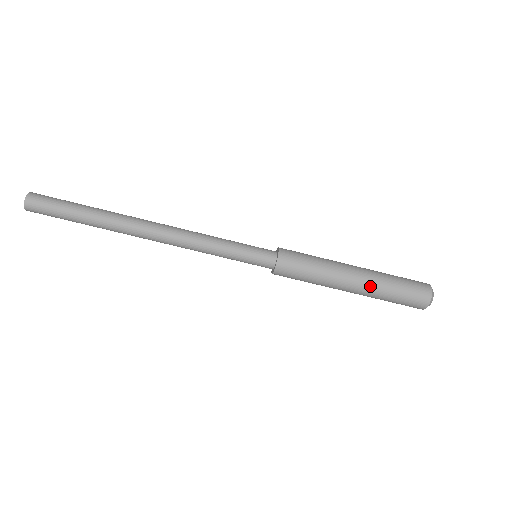
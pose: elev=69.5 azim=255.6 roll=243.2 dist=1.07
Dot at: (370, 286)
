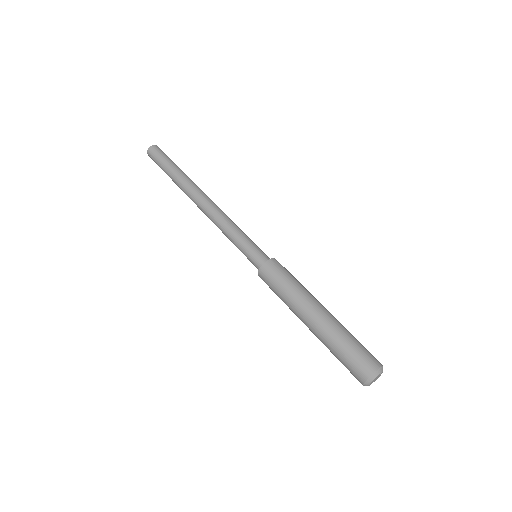
Dot at: (325, 325)
